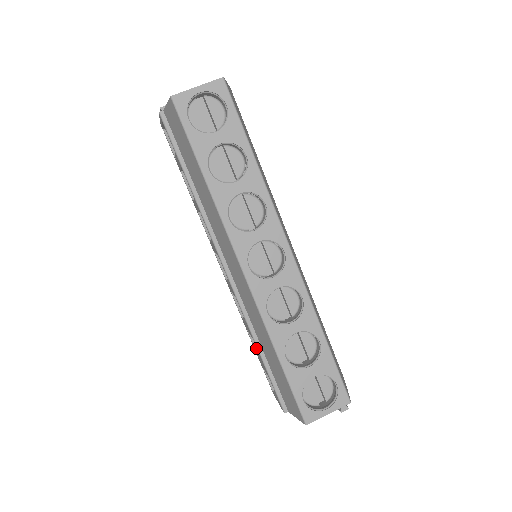
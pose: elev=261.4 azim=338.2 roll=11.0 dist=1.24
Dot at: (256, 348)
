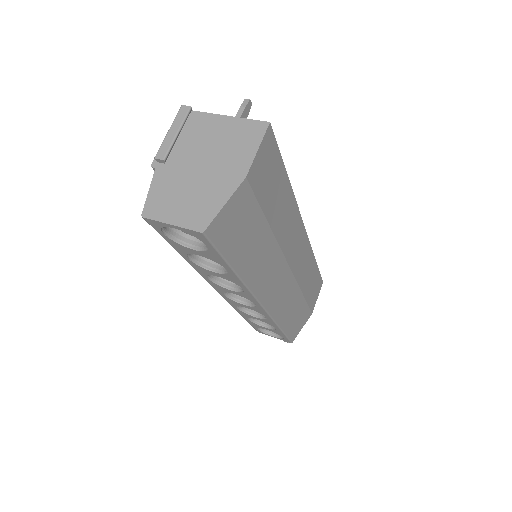
Dot at: occluded
